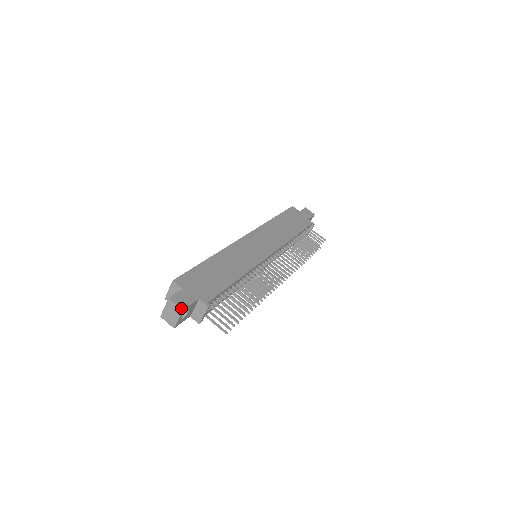
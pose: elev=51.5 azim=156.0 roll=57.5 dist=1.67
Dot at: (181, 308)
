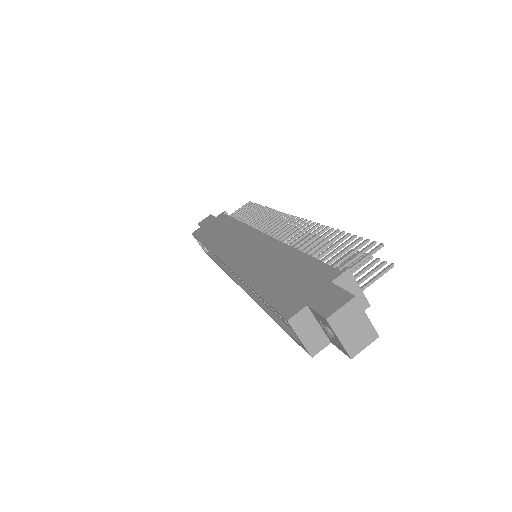
Dot at: (350, 299)
